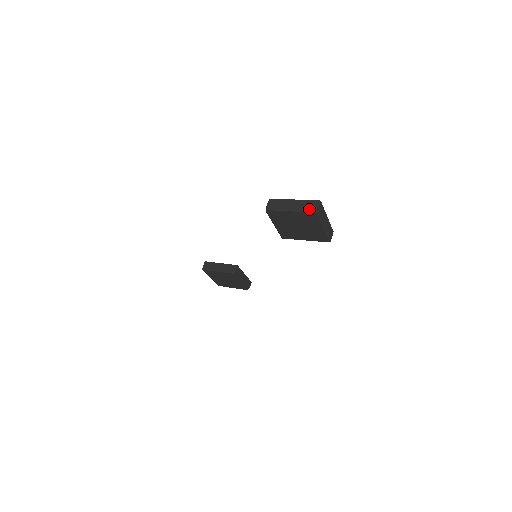
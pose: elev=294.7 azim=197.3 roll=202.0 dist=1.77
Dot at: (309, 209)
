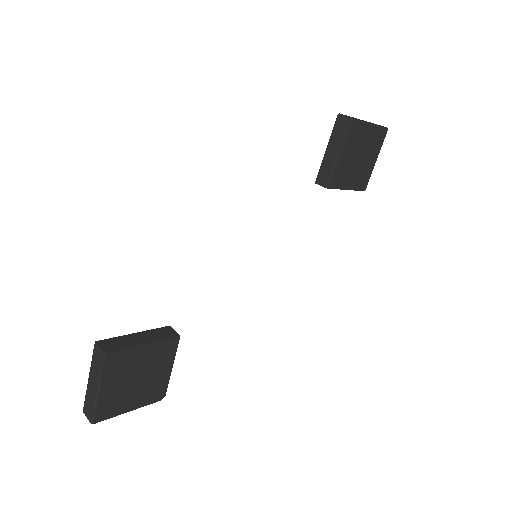
Dot at: occluded
